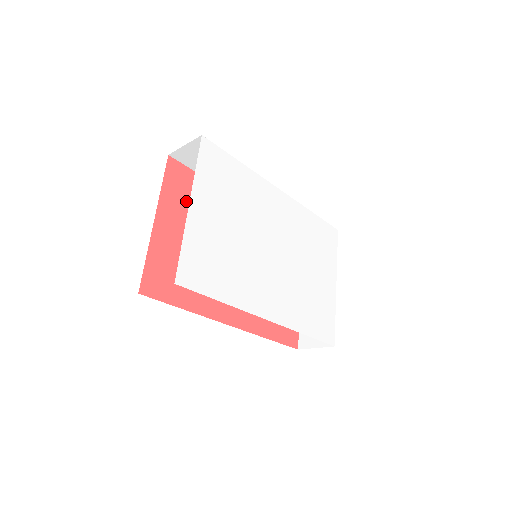
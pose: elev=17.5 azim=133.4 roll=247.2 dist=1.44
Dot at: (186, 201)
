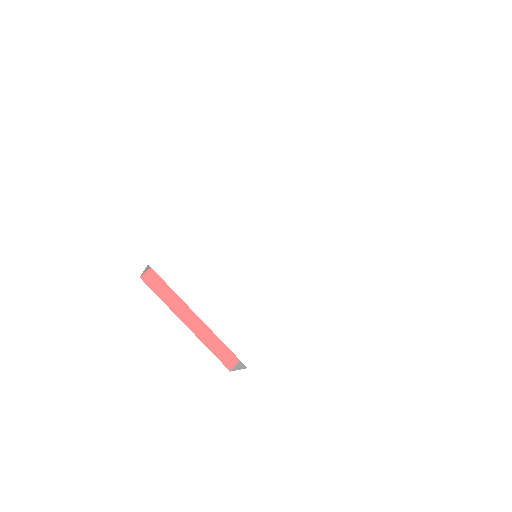
Dot at: occluded
